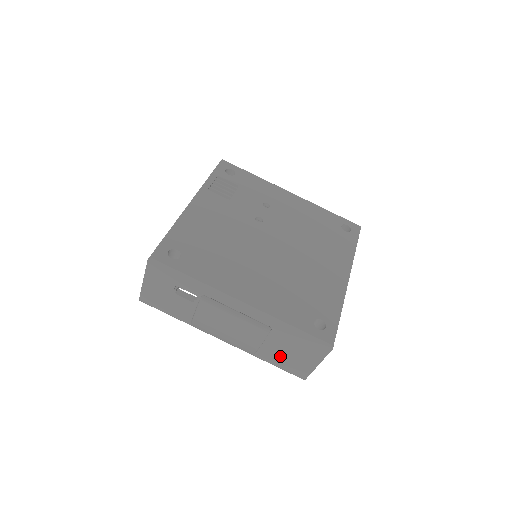
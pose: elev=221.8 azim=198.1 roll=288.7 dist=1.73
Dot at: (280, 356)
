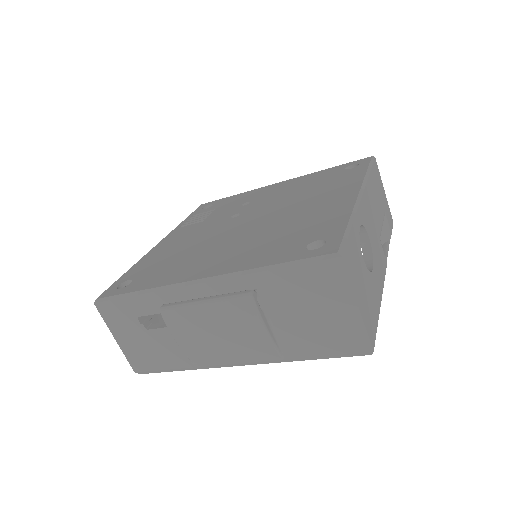
Dot at: (308, 332)
